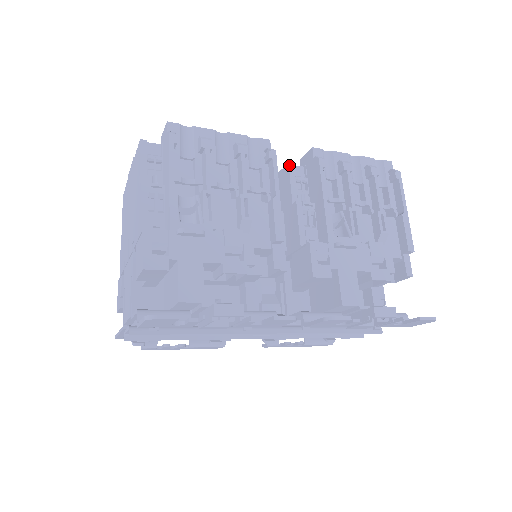
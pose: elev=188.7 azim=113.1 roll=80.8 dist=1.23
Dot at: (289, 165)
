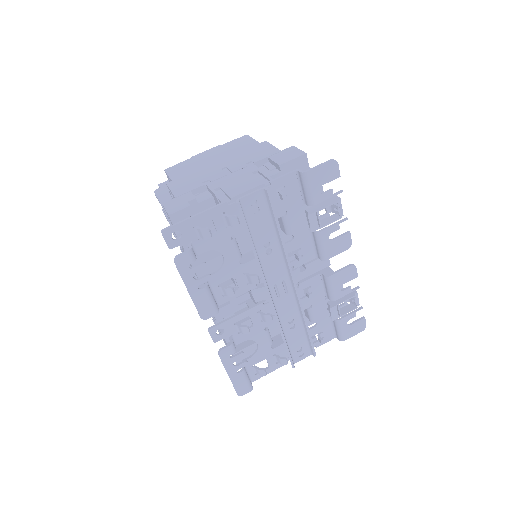
Dot at: occluded
